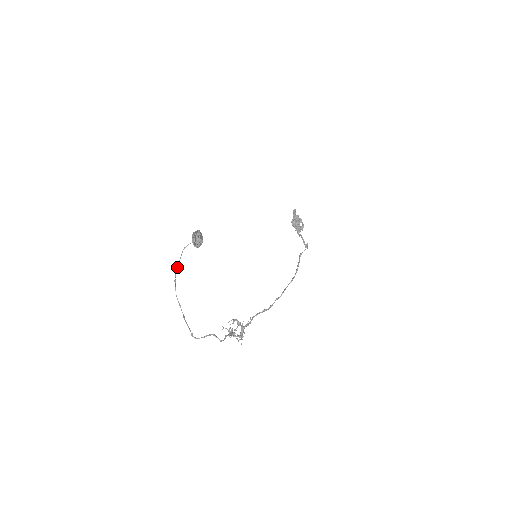
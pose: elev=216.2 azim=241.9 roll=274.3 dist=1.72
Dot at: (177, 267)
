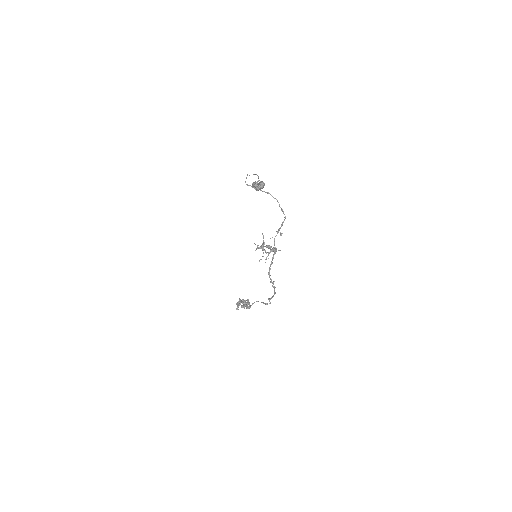
Dot at: occluded
